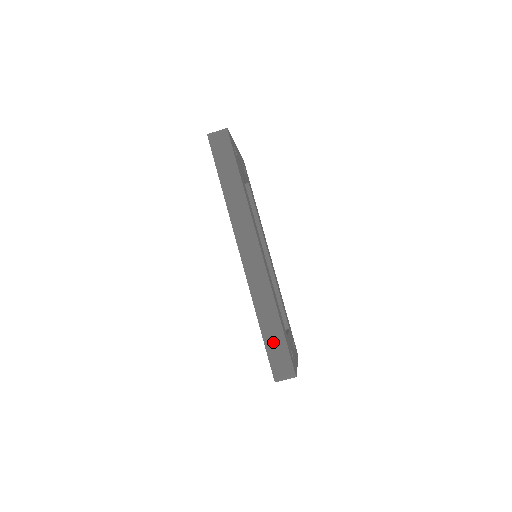
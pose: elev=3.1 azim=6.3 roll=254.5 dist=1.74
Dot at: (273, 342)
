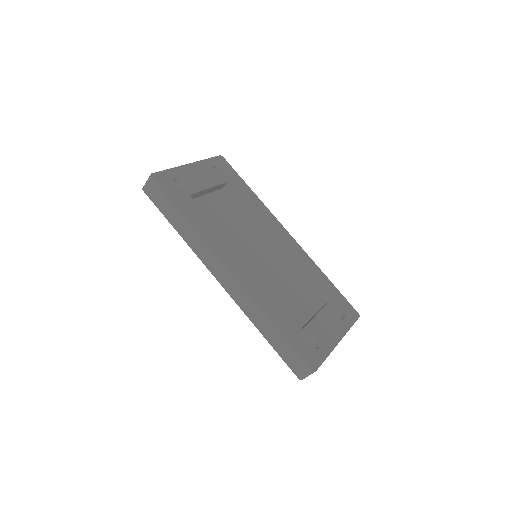
Dot at: (281, 347)
